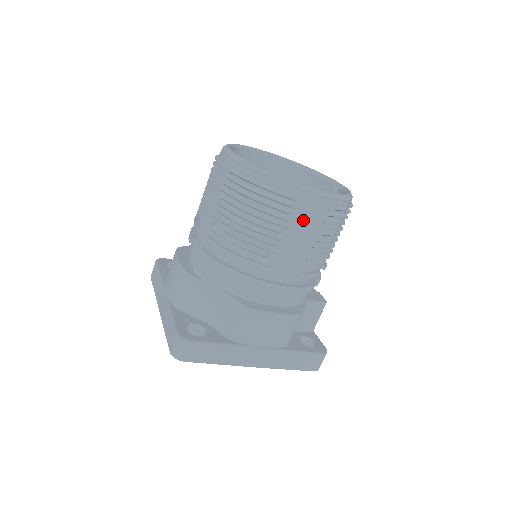
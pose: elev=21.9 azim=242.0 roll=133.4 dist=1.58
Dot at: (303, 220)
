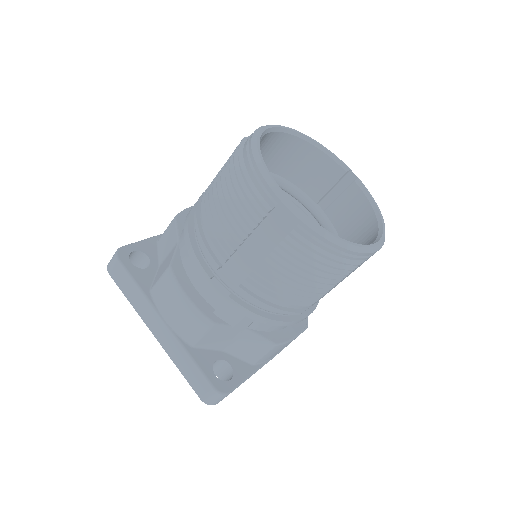
Dot at: (354, 270)
